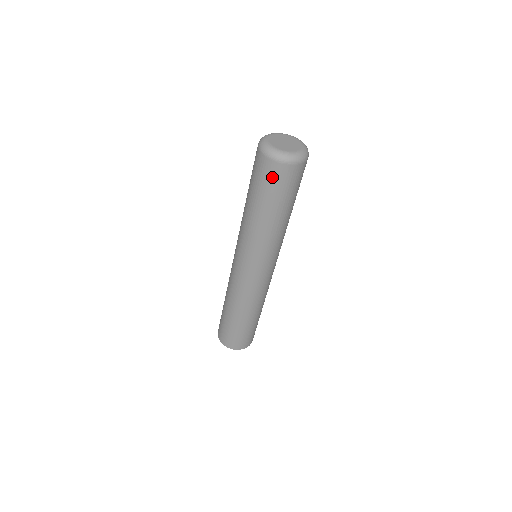
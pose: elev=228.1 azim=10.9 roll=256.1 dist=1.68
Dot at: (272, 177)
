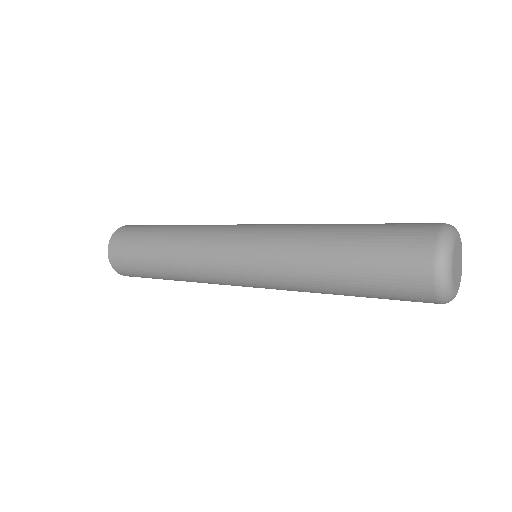
Dot at: (406, 291)
